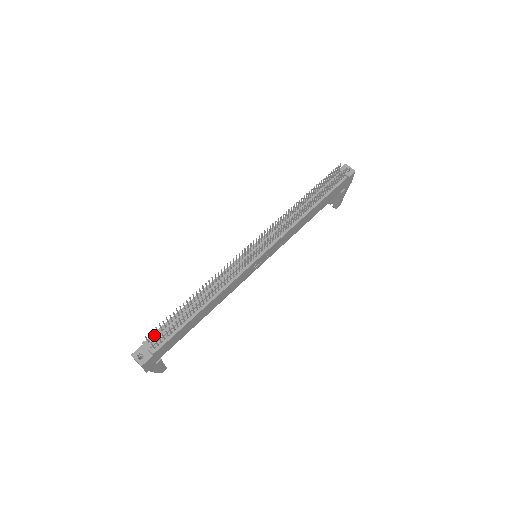
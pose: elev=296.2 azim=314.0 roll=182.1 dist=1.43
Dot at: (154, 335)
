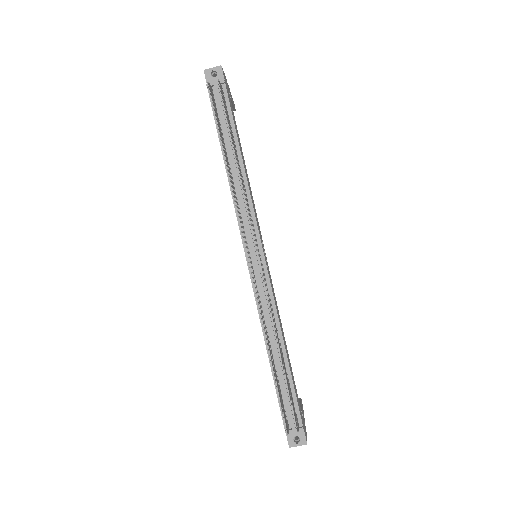
Dot at: occluded
